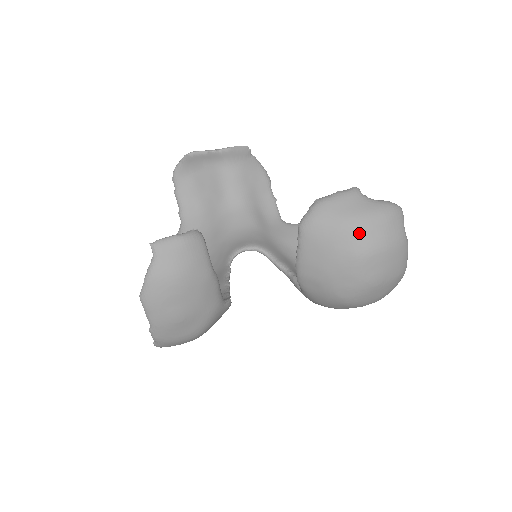
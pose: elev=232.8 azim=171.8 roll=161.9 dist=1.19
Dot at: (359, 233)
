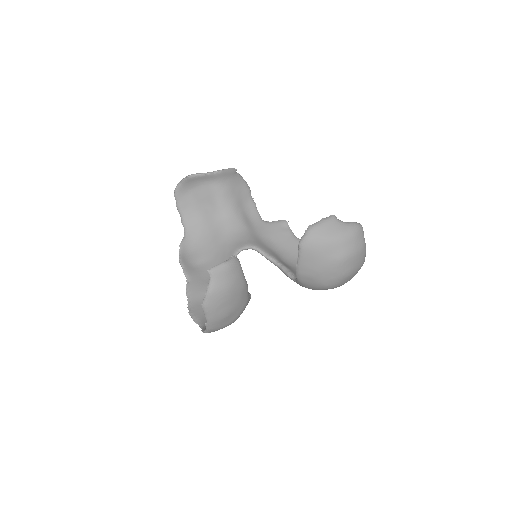
Dot at: (339, 246)
